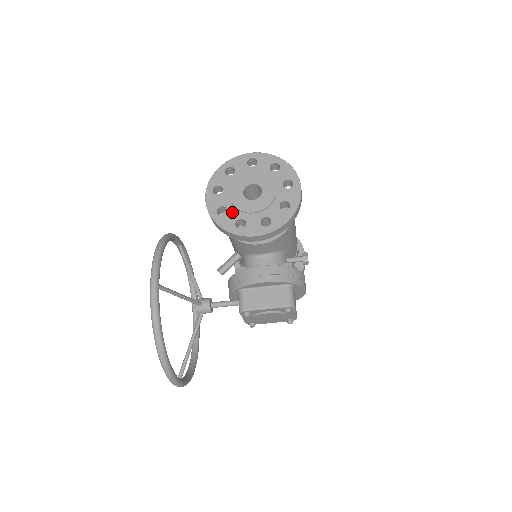
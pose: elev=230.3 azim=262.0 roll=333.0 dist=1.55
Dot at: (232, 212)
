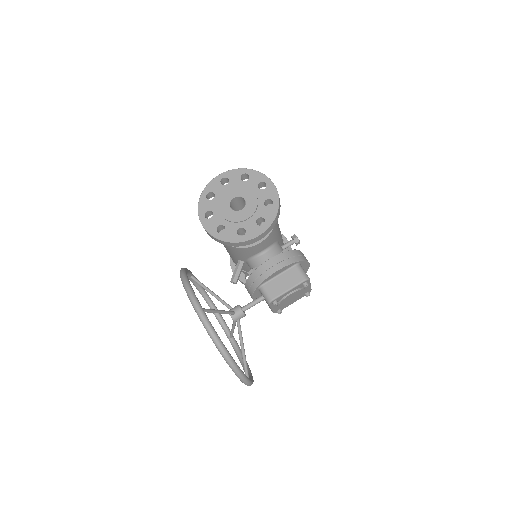
Dot at: (230, 226)
